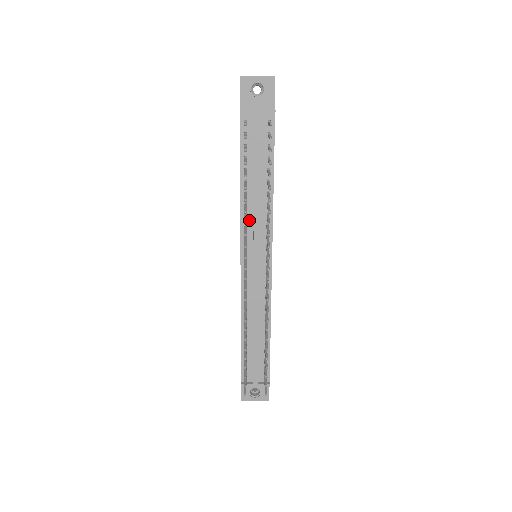
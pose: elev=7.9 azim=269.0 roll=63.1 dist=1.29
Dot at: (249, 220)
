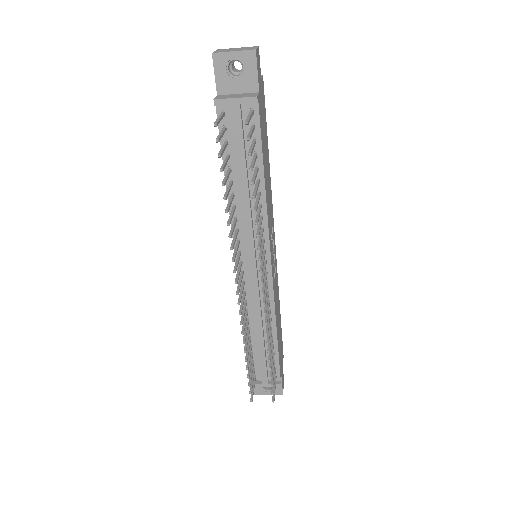
Dot at: (240, 223)
